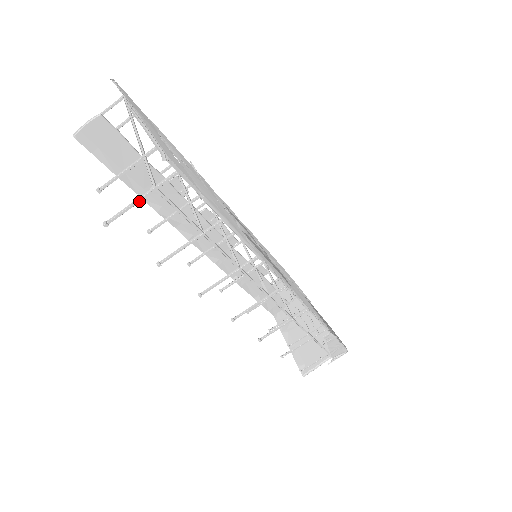
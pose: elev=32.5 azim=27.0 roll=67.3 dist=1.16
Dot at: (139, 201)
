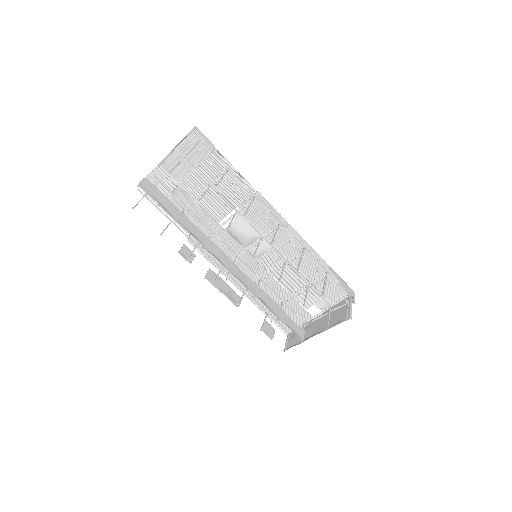
Dot at: (193, 148)
